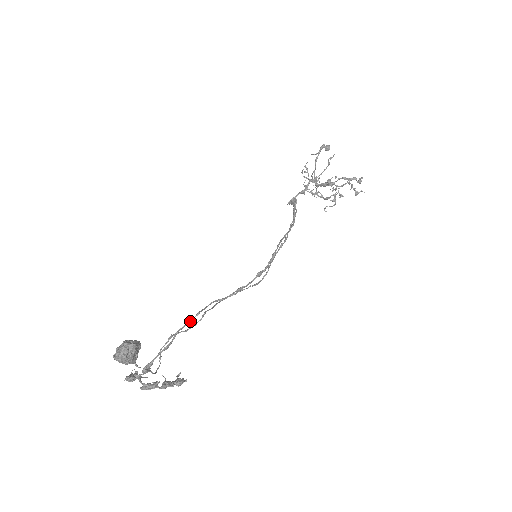
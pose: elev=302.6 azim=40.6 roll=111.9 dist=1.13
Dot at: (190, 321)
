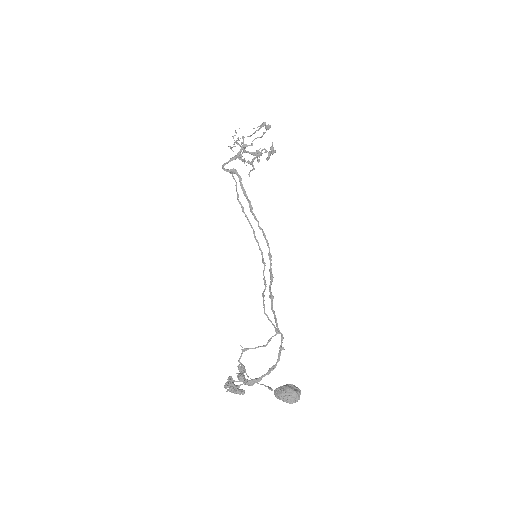
Dot at: occluded
